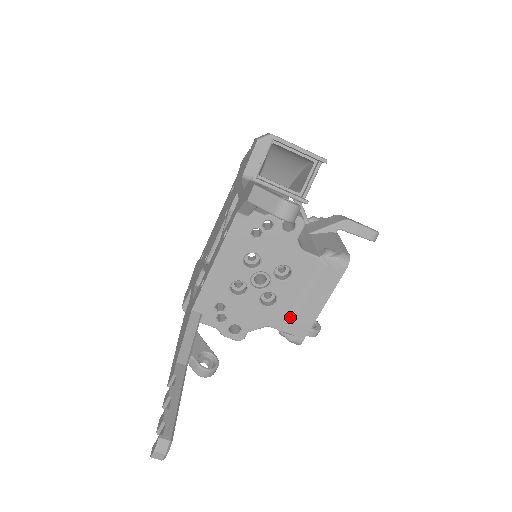
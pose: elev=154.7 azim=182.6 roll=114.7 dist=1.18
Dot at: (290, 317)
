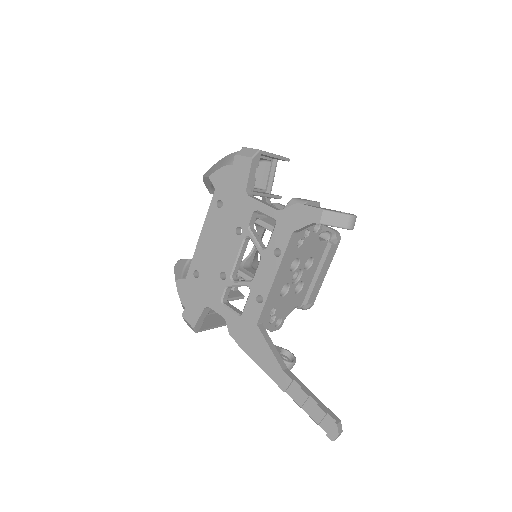
Dot at: (308, 292)
